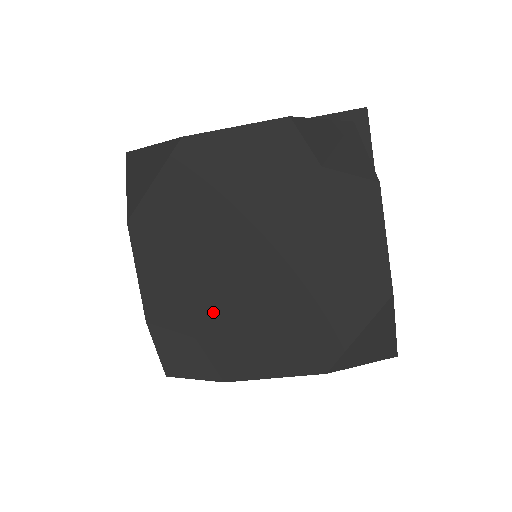
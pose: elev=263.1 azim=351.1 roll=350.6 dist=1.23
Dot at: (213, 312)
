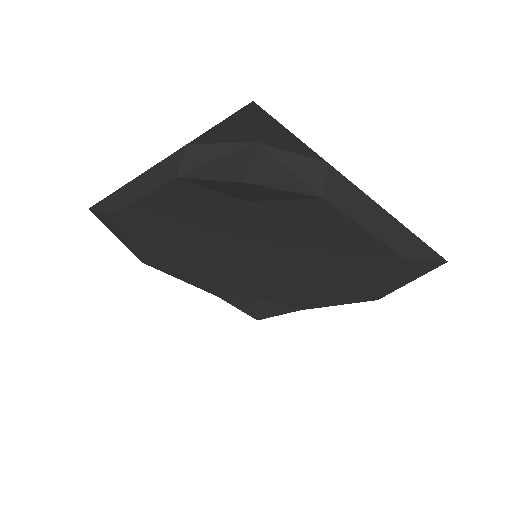
Dot at: (256, 288)
